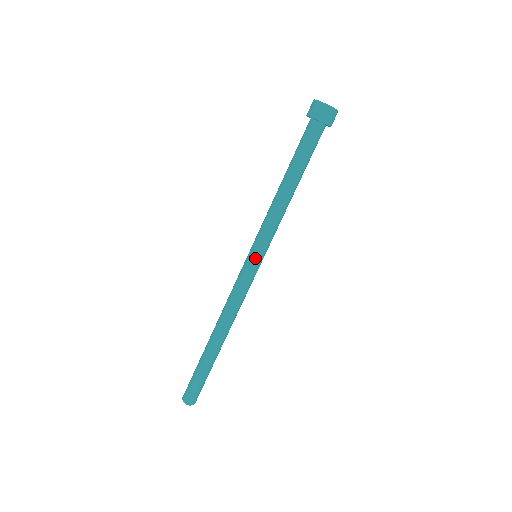
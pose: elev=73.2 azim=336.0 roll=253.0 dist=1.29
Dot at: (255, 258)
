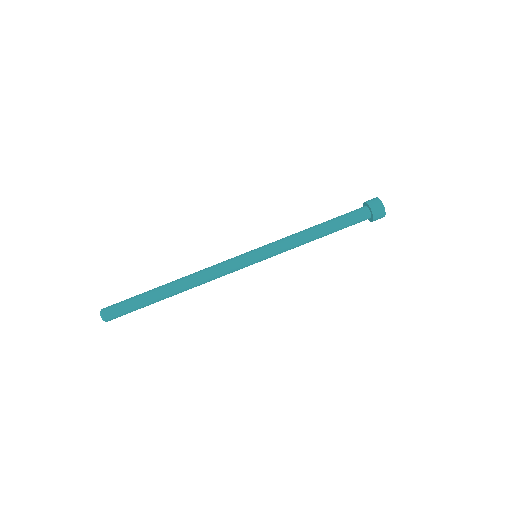
Dot at: (257, 258)
